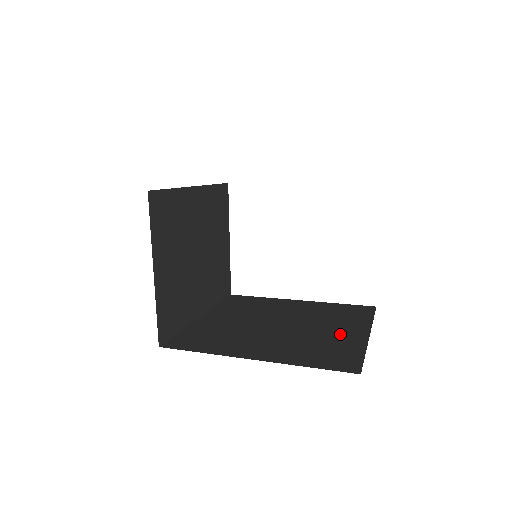
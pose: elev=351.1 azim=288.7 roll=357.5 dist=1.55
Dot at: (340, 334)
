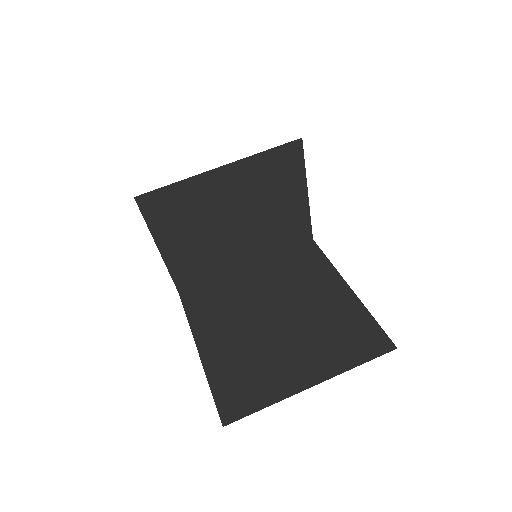
Dot at: (291, 367)
